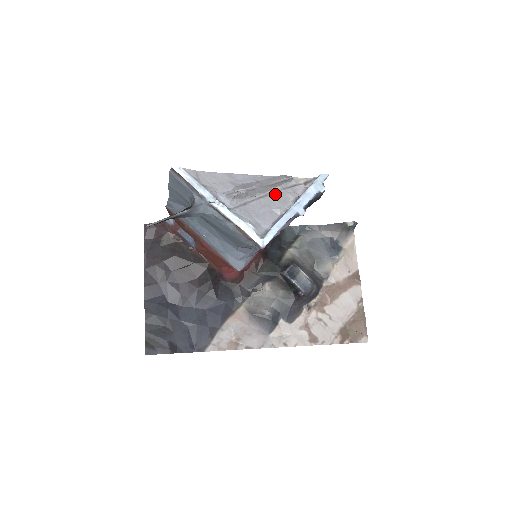
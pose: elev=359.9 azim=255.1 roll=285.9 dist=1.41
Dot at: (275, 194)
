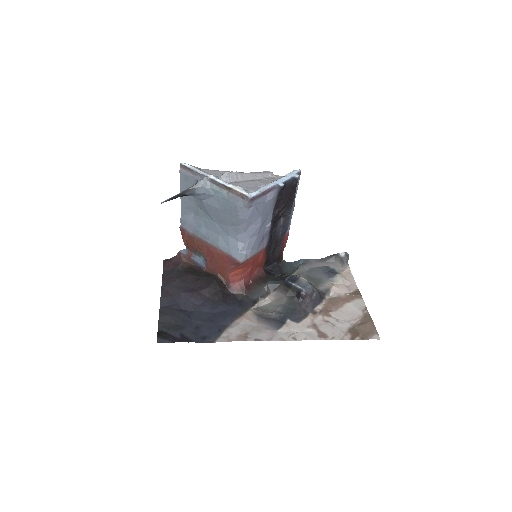
Dot at: (260, 180)
